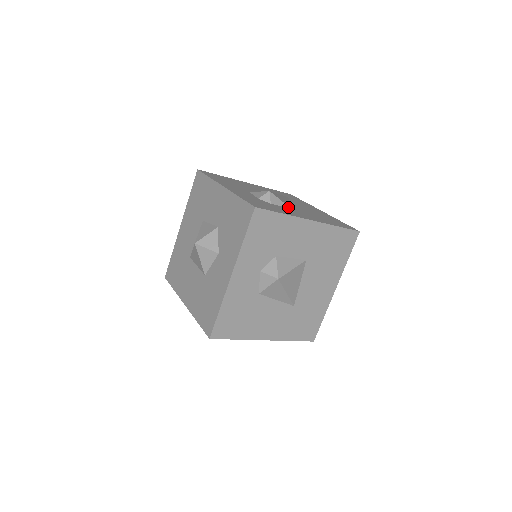
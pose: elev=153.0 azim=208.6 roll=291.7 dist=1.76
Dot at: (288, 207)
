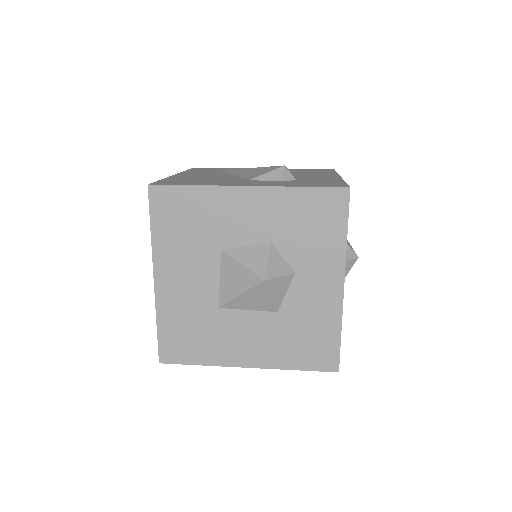
Dot at: (296, 176)
